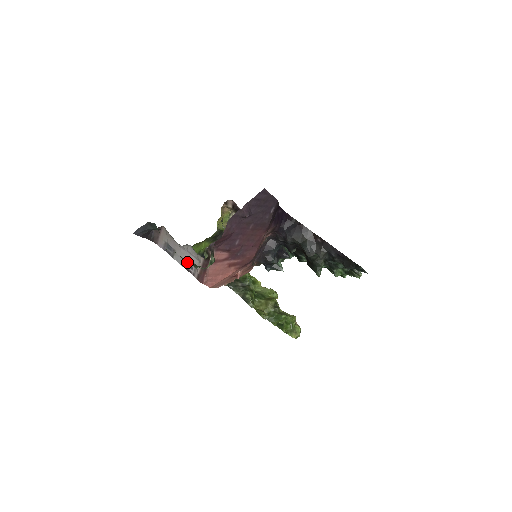
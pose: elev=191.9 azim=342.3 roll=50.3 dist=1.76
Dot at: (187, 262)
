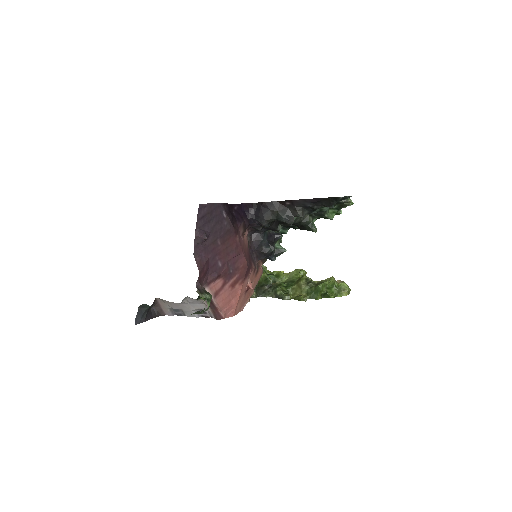
Dot at: occluded
